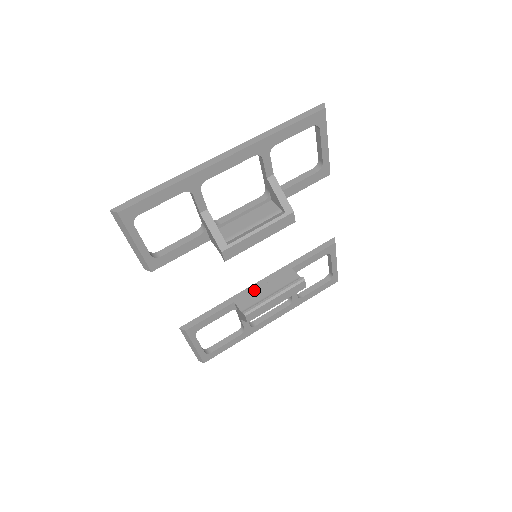
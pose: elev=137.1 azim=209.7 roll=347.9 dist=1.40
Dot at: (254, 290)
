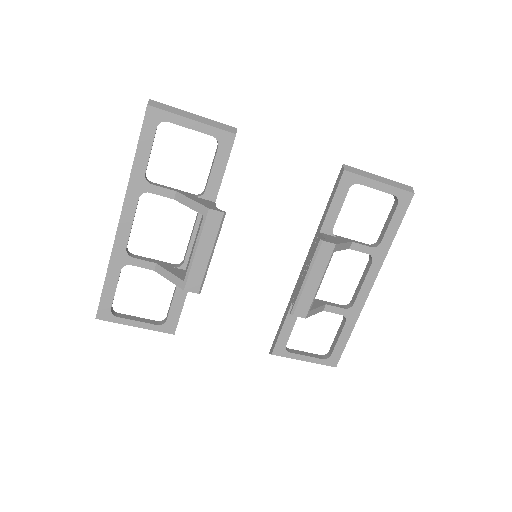
Dot at: (300, 280)
